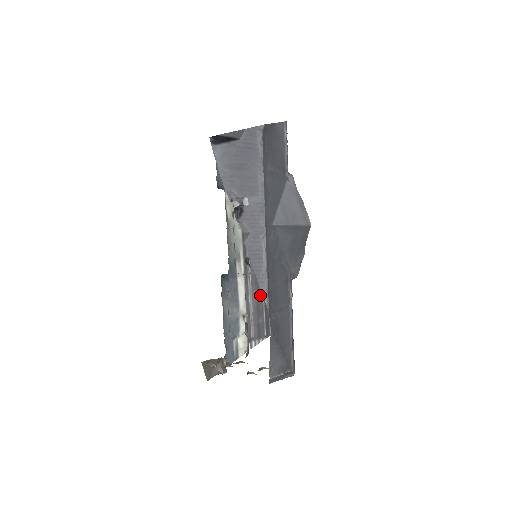
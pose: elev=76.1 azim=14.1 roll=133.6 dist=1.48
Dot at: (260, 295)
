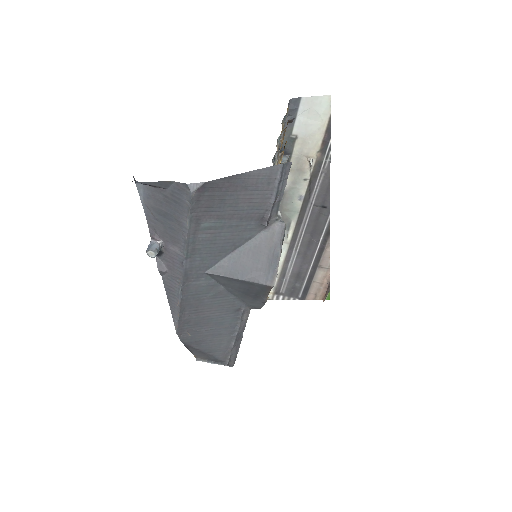
Dot at: (306, 265)
